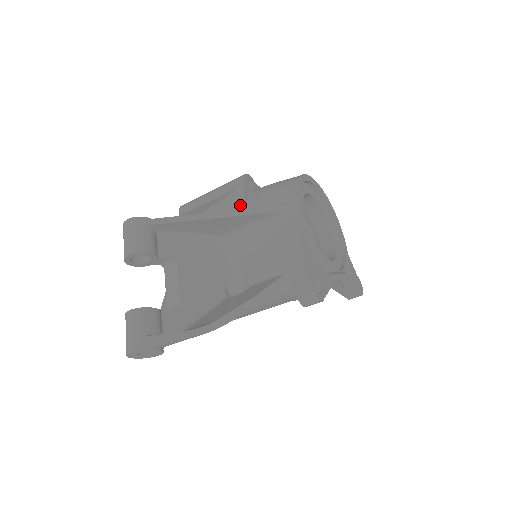
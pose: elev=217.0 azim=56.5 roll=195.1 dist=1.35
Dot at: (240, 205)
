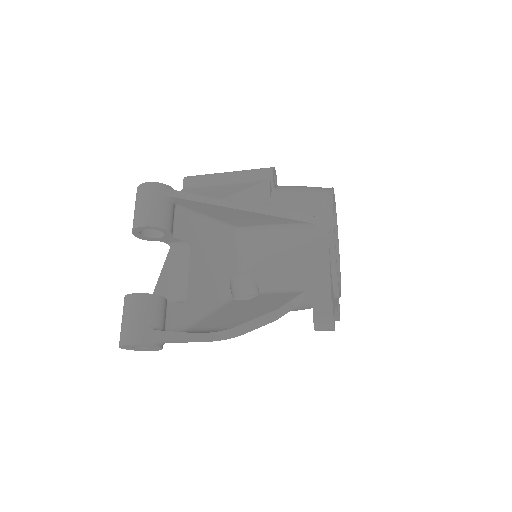
Dot at: (264, 201)
